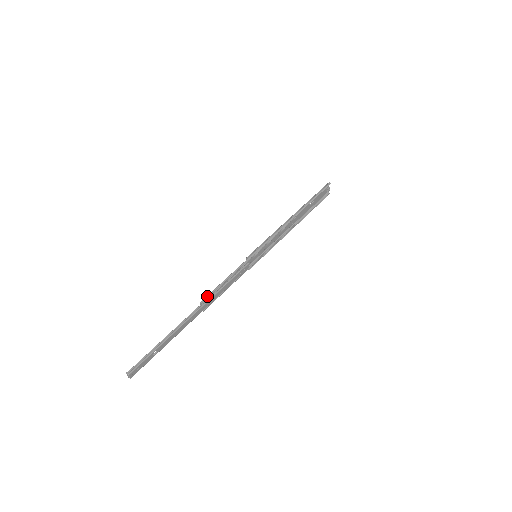
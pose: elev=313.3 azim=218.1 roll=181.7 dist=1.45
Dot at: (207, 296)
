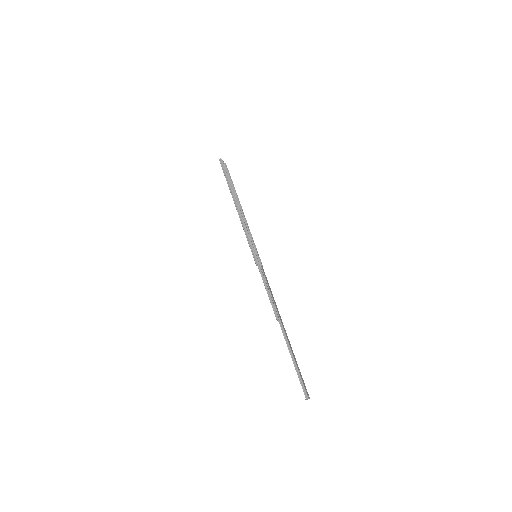
Dot at: (274, 312)
